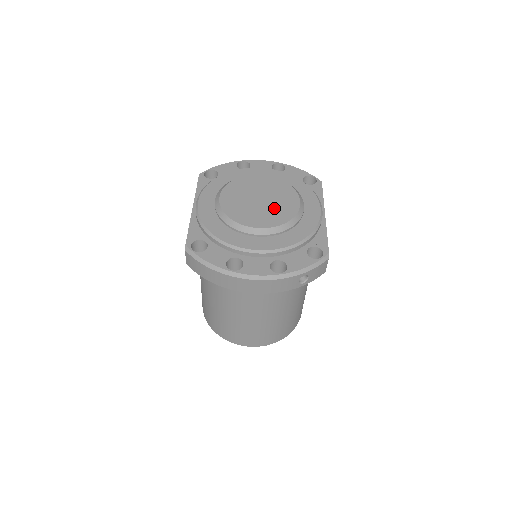
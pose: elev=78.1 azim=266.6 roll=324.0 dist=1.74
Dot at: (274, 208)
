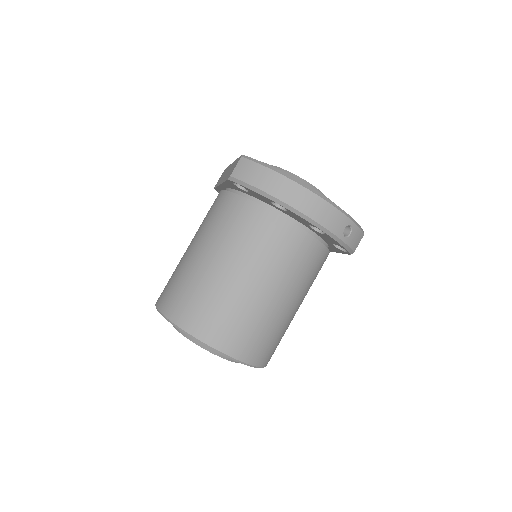
Dot at: occluded
